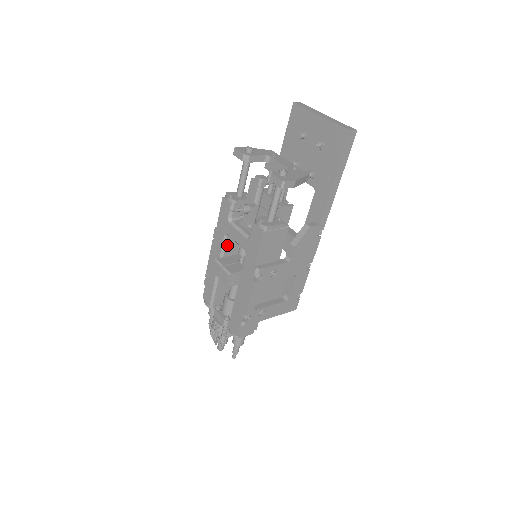
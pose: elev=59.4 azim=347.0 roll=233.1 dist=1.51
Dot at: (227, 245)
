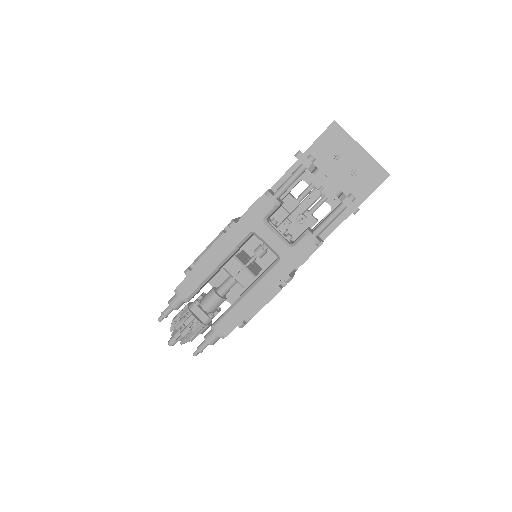
Dot at: (244, 242)
